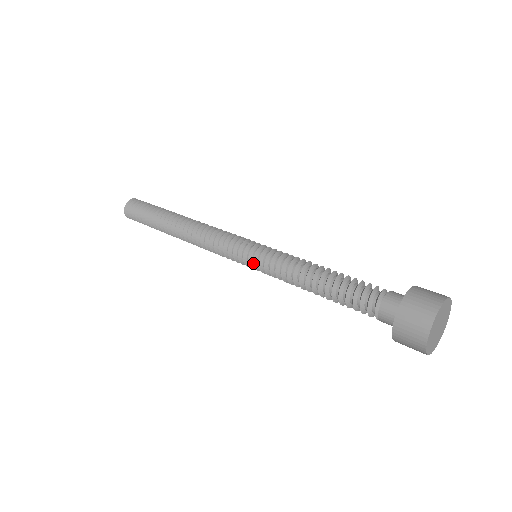
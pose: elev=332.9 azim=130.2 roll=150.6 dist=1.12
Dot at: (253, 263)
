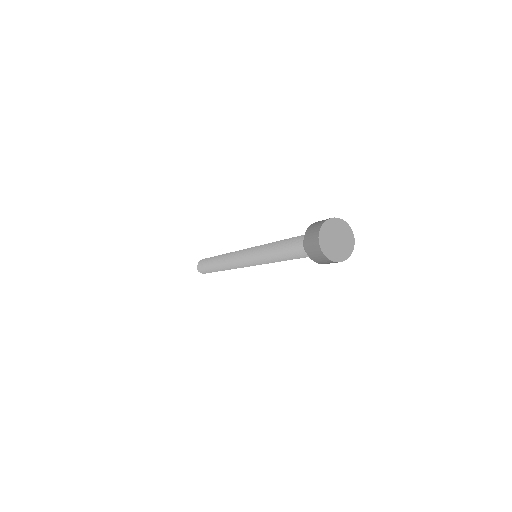
Dot at: (250, 253)
